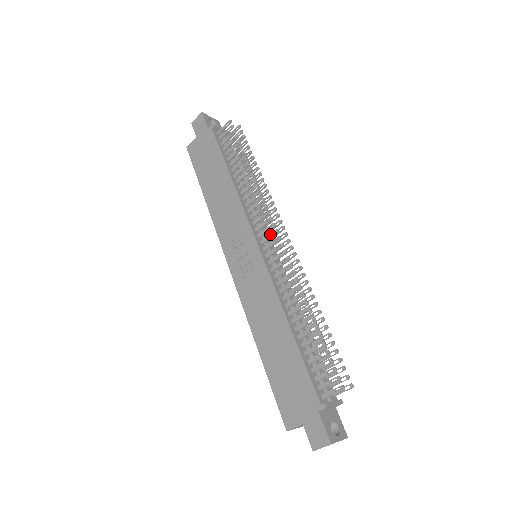
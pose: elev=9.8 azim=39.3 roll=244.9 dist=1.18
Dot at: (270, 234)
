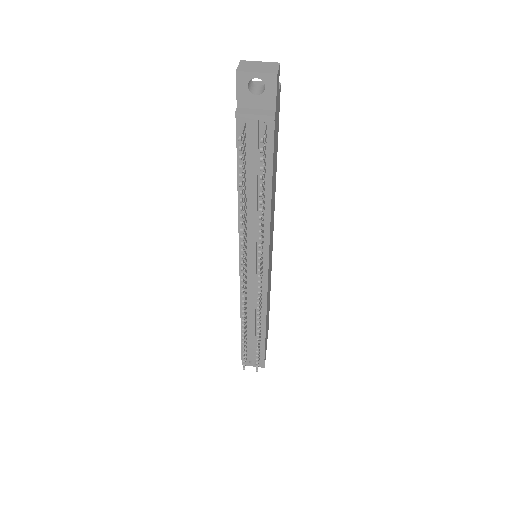
Dot at: occluded
